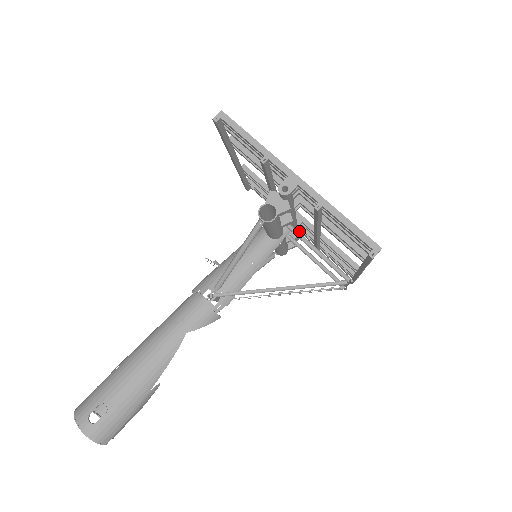
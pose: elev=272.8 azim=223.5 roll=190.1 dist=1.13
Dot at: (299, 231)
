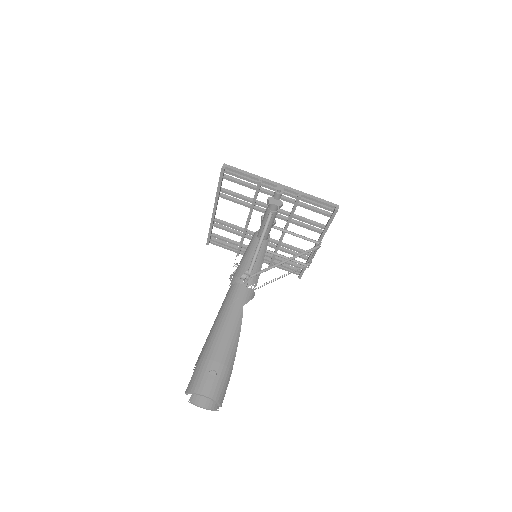
Dot at: occluded
